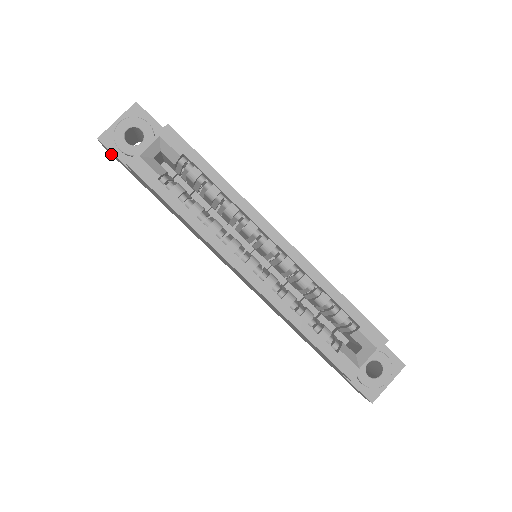
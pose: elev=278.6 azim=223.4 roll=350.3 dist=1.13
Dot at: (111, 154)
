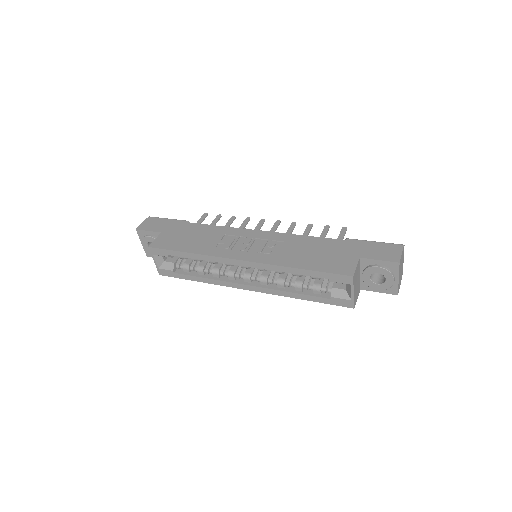
Dot at: occluded
